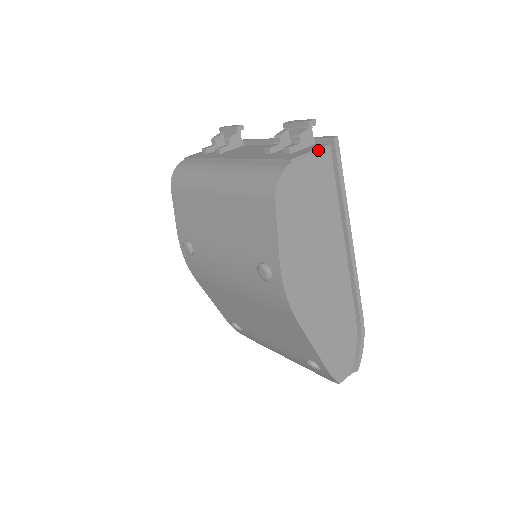
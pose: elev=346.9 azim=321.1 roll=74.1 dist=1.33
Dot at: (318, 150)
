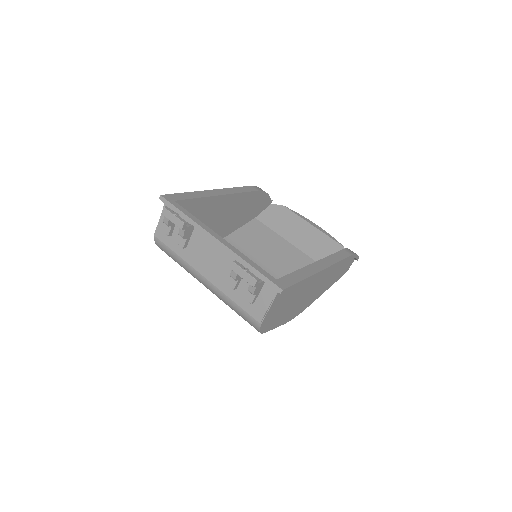
Dot at: (273, 301)
